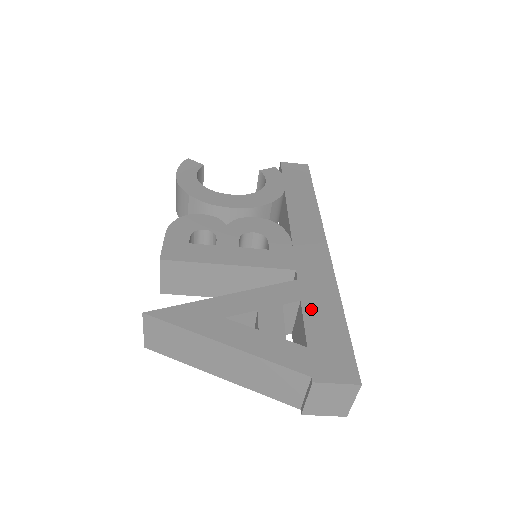
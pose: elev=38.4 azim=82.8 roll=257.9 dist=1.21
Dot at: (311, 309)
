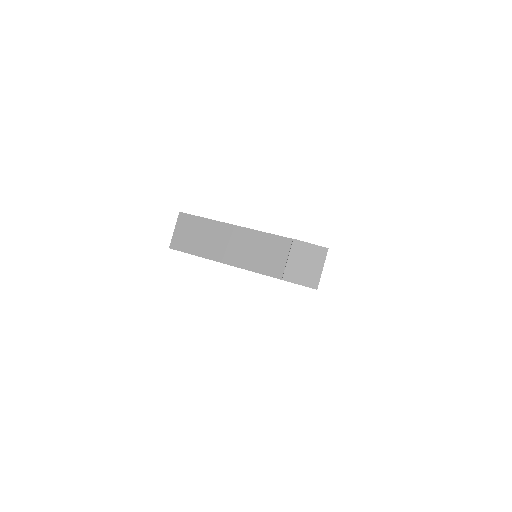
Dot at: occluded
